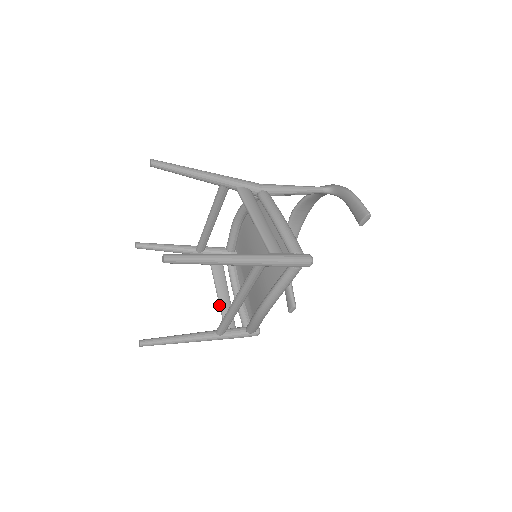
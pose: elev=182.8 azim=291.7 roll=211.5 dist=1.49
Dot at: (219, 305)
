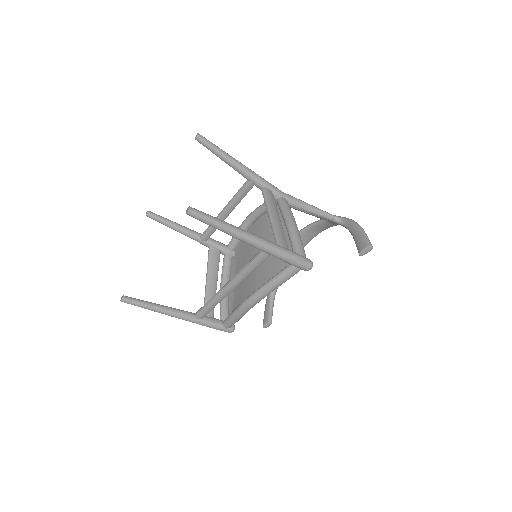
Dot at: (205, 293)
